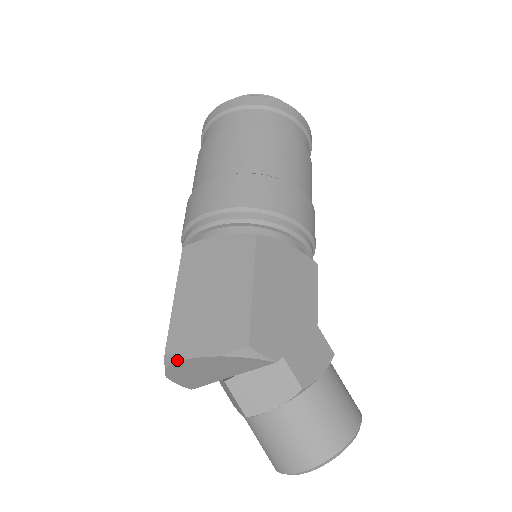
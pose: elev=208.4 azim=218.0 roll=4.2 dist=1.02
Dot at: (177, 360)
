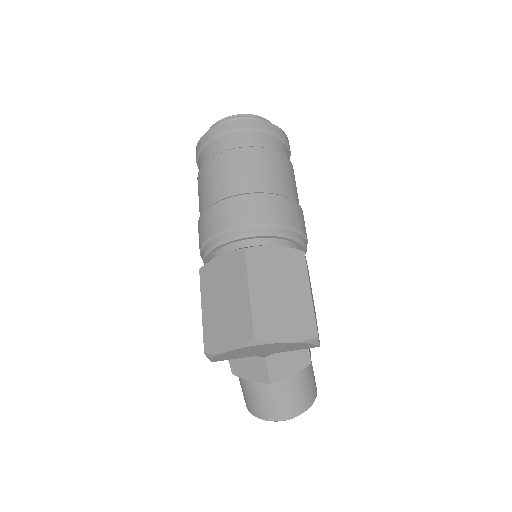
Dot at: (262, 344)
